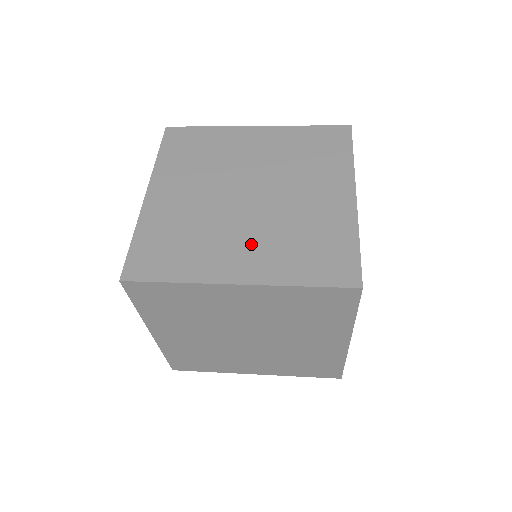
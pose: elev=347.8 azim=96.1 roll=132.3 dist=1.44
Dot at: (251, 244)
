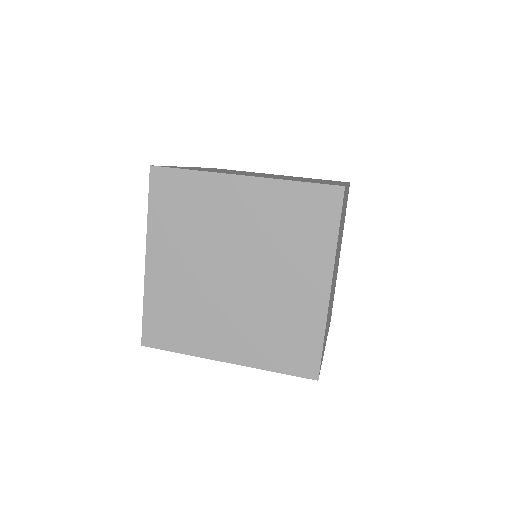
Dot at: (236, 328)
